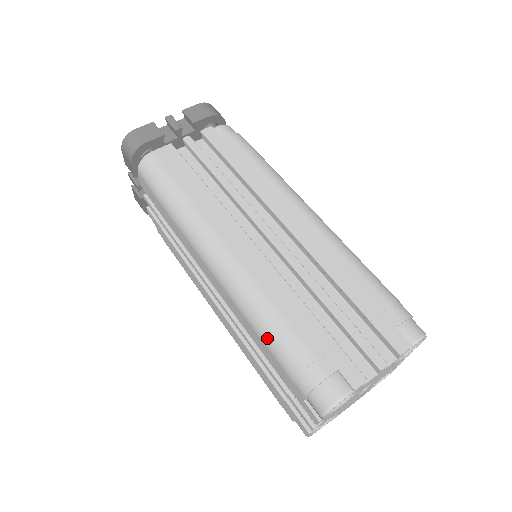
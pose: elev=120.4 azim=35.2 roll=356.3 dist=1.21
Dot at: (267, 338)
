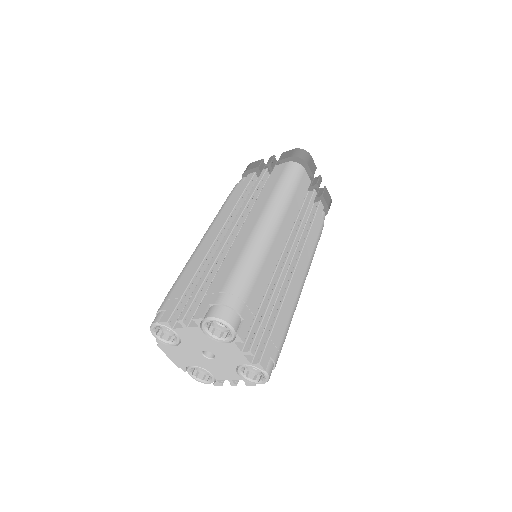
Dot at: (241, 268)
